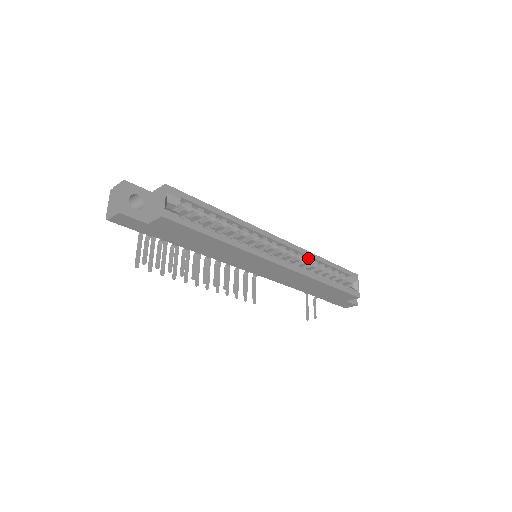
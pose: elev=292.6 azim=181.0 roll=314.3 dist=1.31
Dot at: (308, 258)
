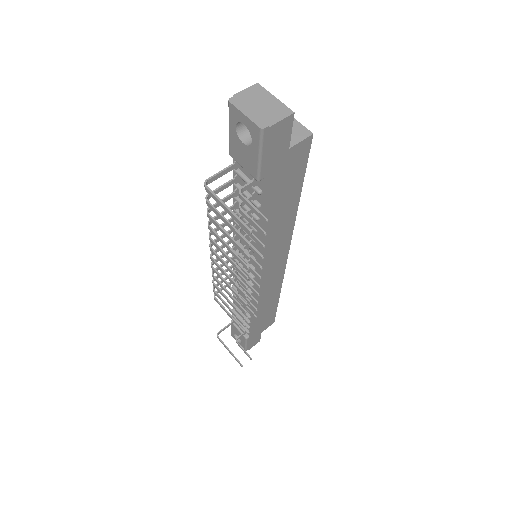
Dot at: occluded
